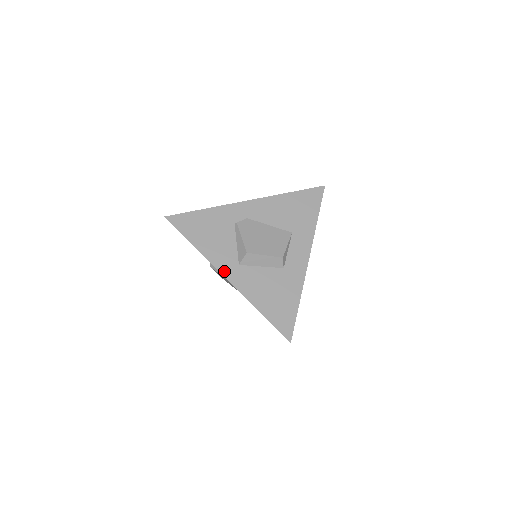
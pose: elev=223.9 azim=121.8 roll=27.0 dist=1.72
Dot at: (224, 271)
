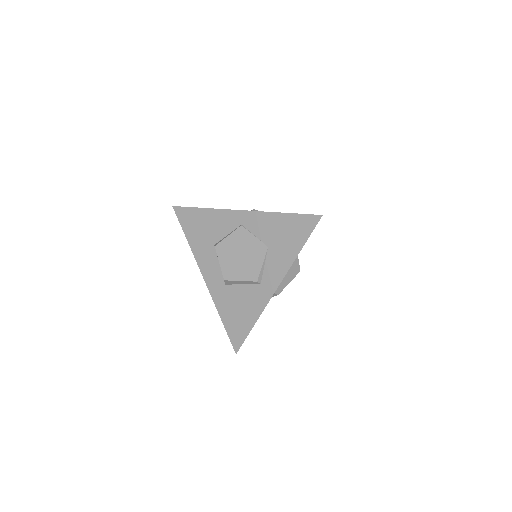
Dot at: (237, 211)
